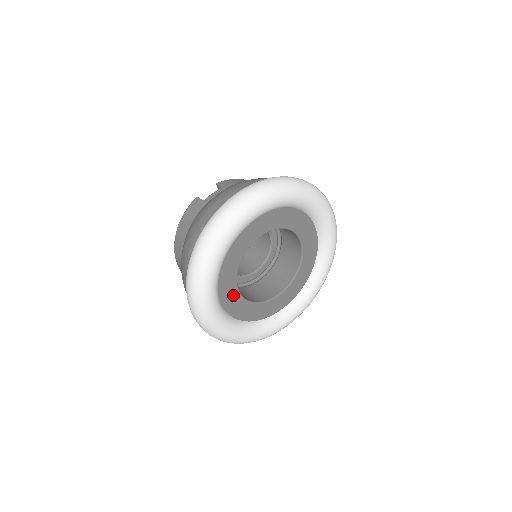
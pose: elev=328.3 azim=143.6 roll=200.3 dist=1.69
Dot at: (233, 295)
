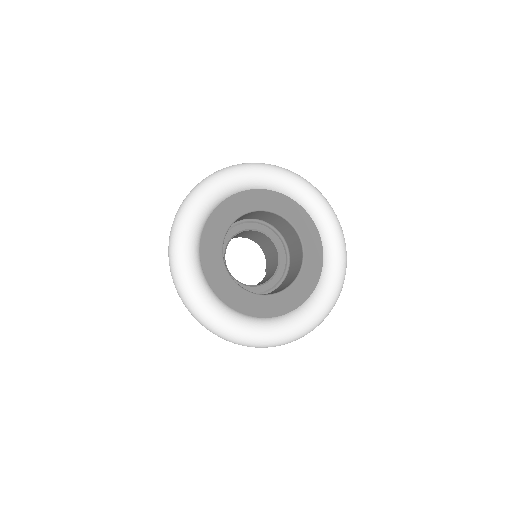
Dot at: (230, 288)
